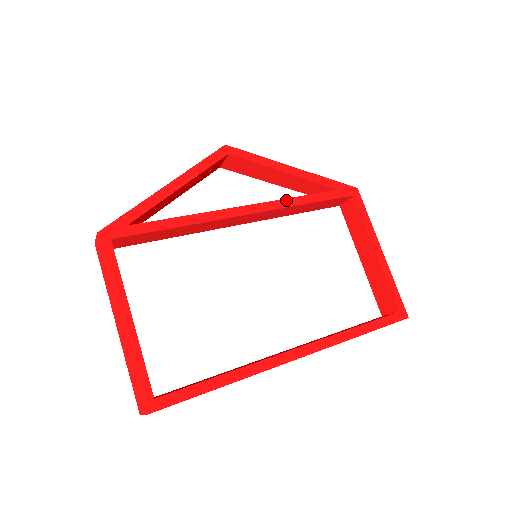
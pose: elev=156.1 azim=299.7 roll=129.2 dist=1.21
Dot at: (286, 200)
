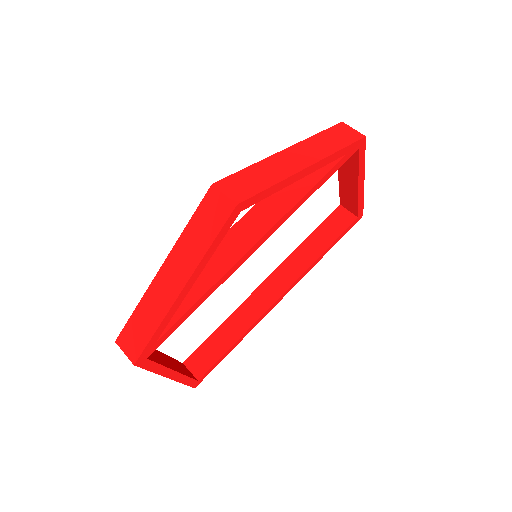
Dot at: (293, 208)
